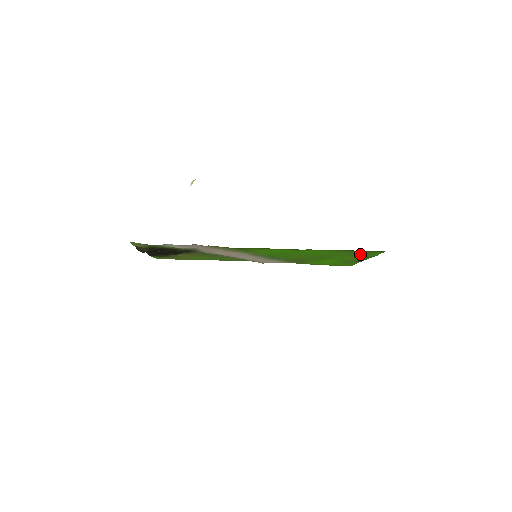
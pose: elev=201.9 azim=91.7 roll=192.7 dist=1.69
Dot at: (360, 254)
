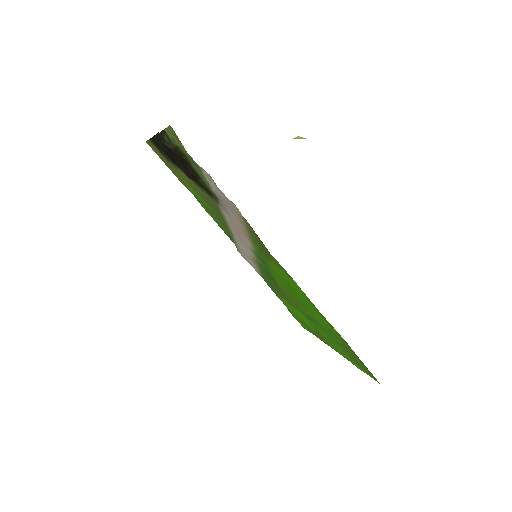
Dot at: (351, 356)
